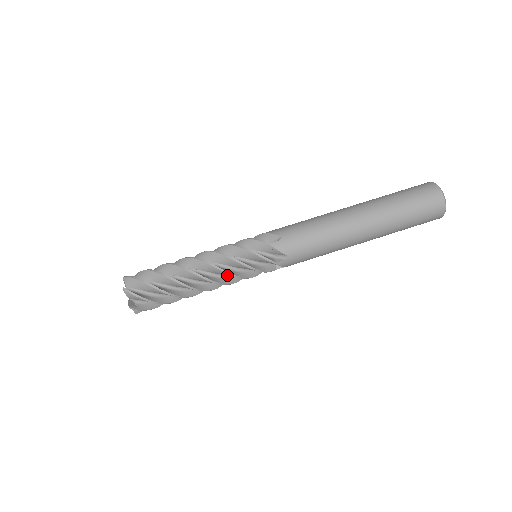
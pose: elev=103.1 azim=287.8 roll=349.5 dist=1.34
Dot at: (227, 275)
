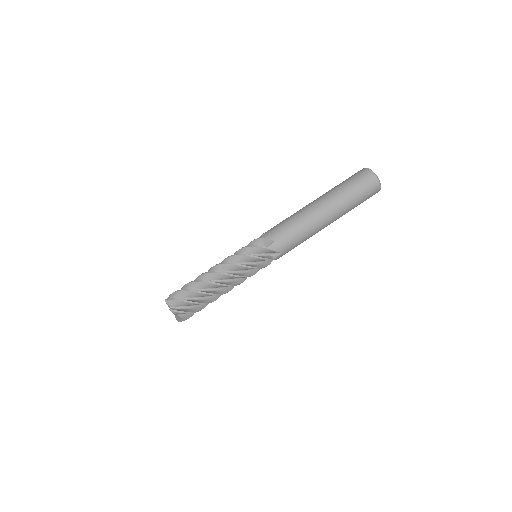
Dot at: occluded
